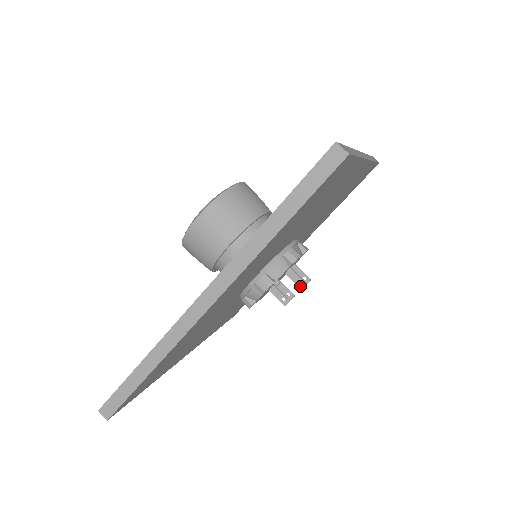
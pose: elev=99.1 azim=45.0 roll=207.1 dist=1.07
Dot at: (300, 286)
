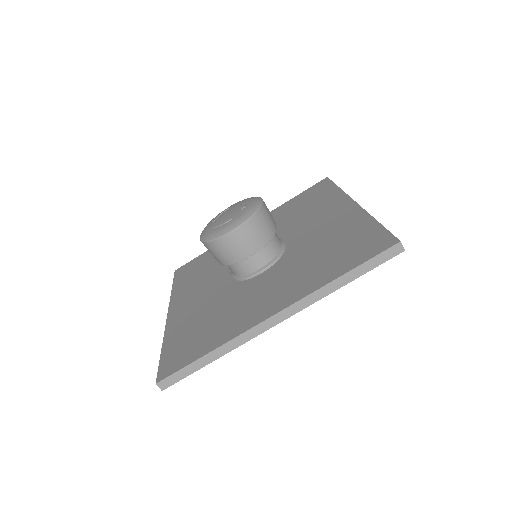
Dot at: occluded
